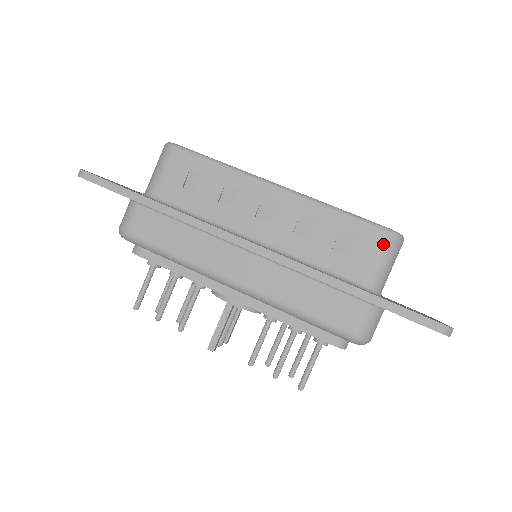
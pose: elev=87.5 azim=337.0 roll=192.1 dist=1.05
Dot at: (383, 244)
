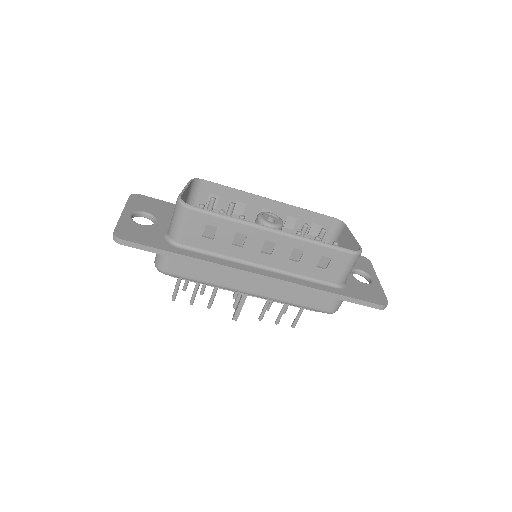
Dot at: (349, 261)
